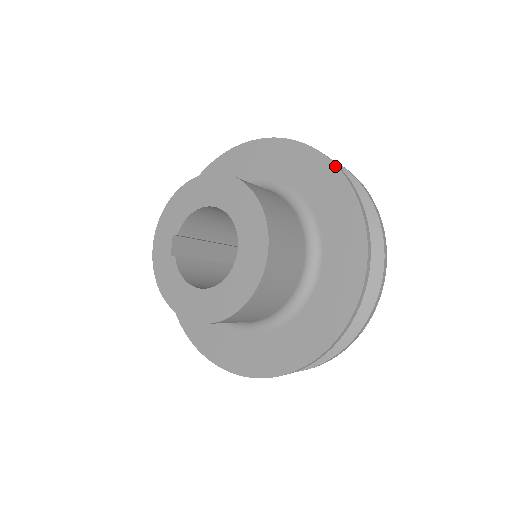
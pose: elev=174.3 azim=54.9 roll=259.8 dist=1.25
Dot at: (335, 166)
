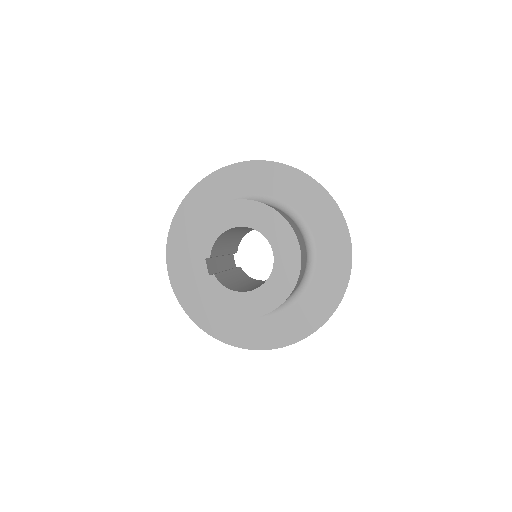
Dot at: (303, 173)
